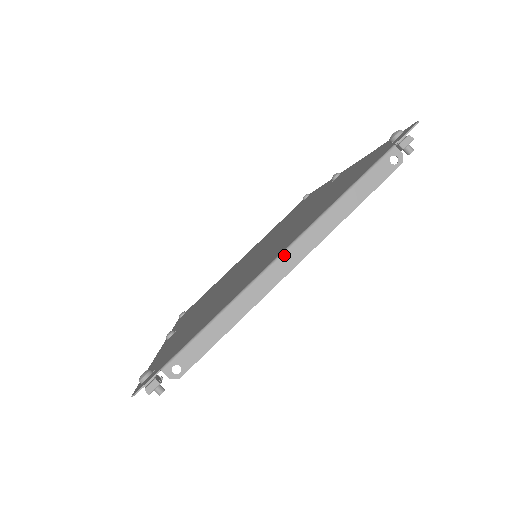
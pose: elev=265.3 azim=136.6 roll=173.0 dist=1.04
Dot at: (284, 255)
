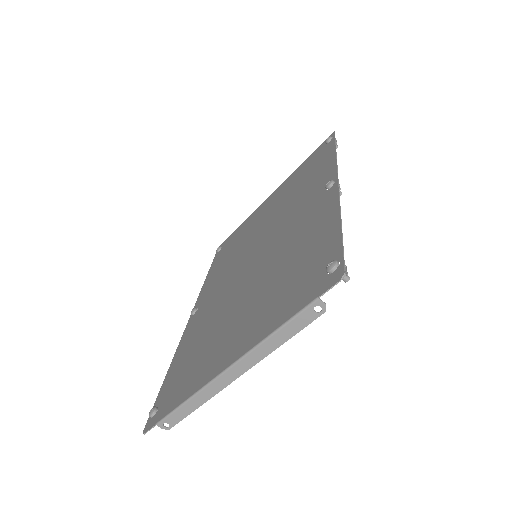
Dot at: (229, 370)
